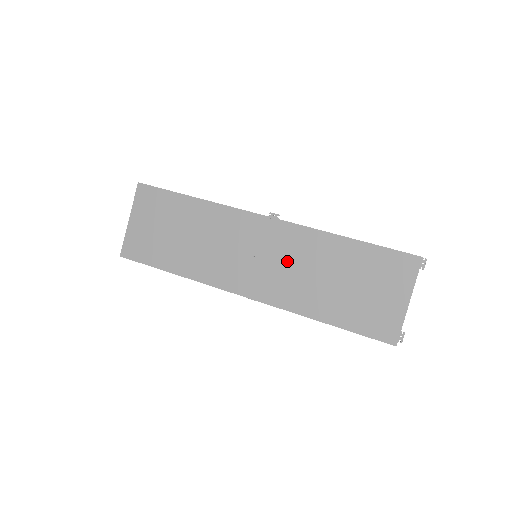
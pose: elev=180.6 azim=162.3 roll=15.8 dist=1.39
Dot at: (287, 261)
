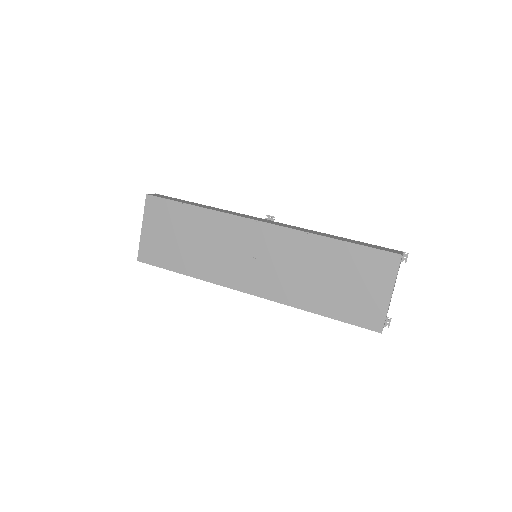
Dot at: (283, 261)
